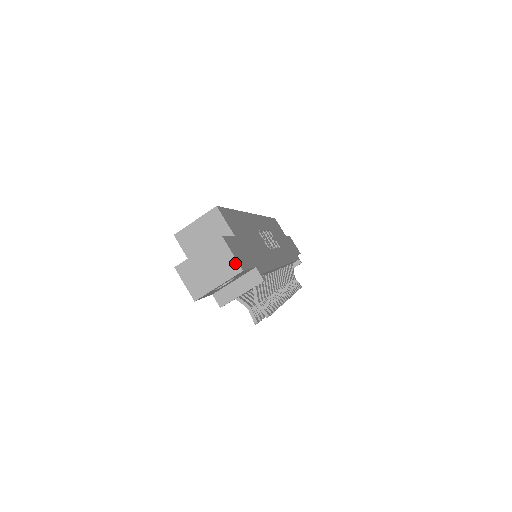
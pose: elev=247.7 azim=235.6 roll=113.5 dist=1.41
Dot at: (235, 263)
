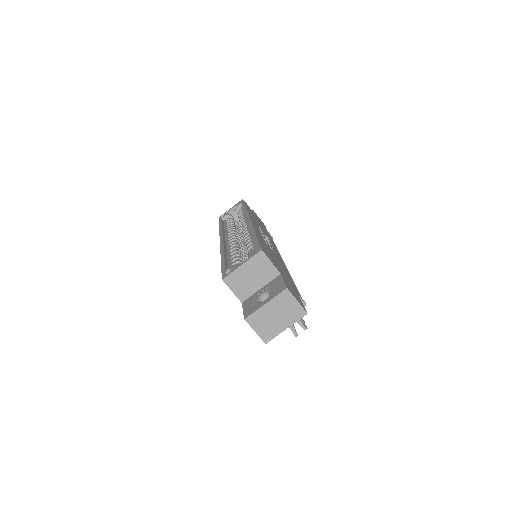
Dot at: (300, 308)
